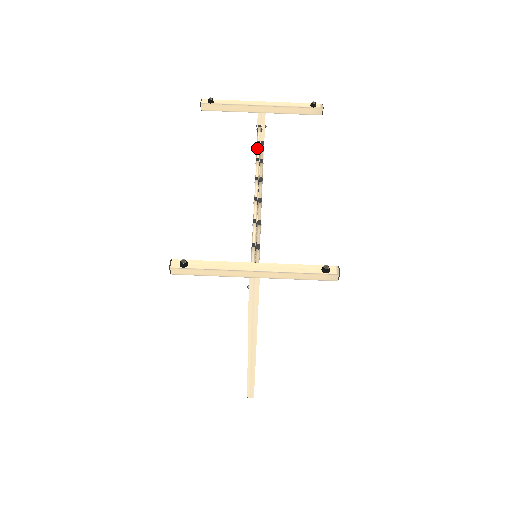
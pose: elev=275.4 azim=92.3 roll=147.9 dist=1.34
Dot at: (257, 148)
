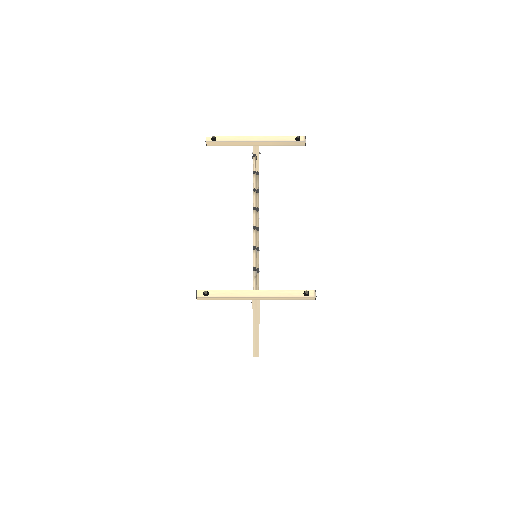
Dot at: (253, 177)
